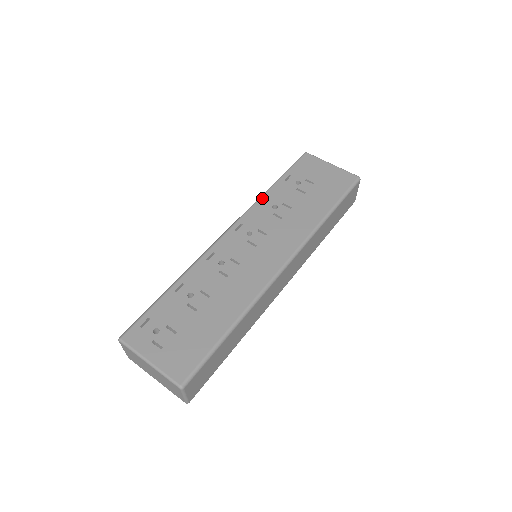
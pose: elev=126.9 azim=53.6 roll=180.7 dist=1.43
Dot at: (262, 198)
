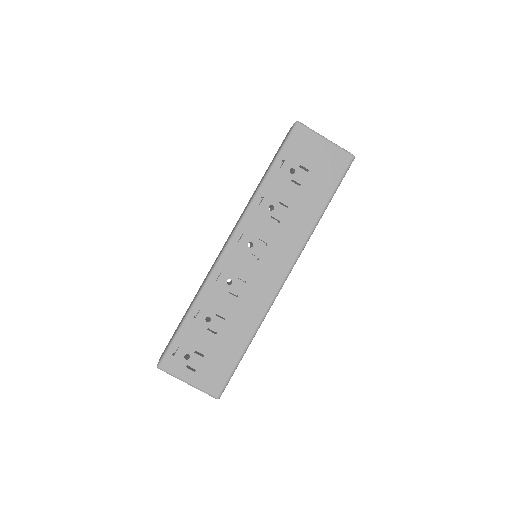
Dot at: (257, 197)
